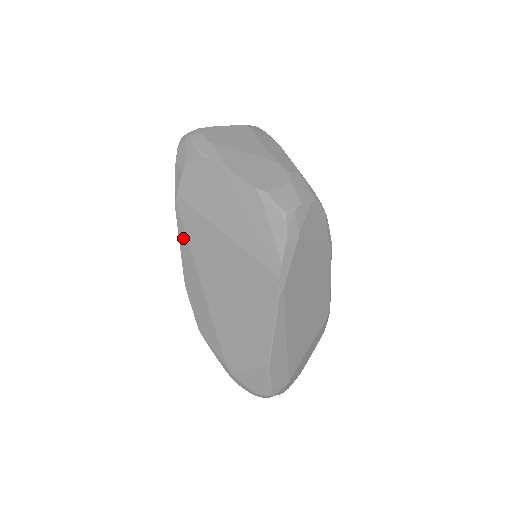
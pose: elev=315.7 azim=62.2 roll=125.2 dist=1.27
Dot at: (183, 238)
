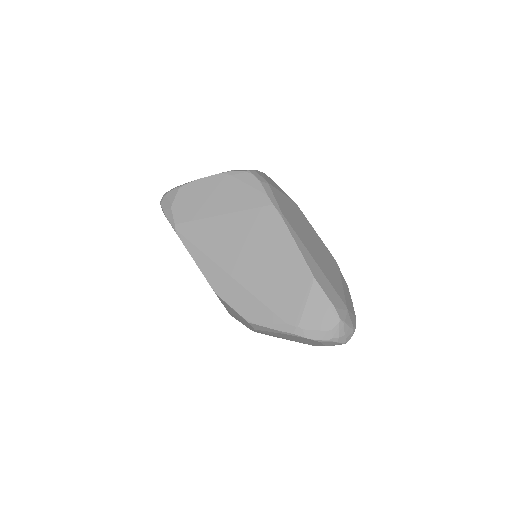
Dot at: (194, 251)
